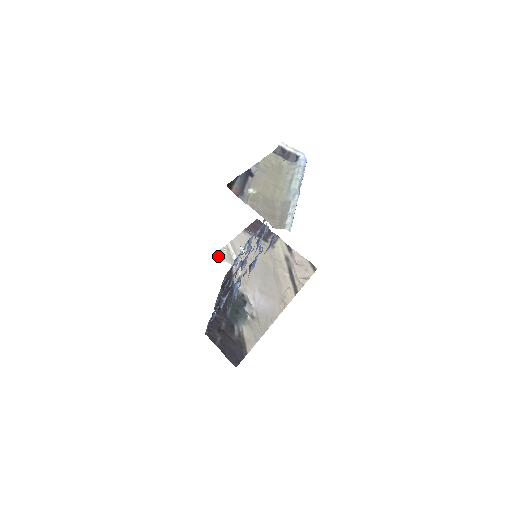
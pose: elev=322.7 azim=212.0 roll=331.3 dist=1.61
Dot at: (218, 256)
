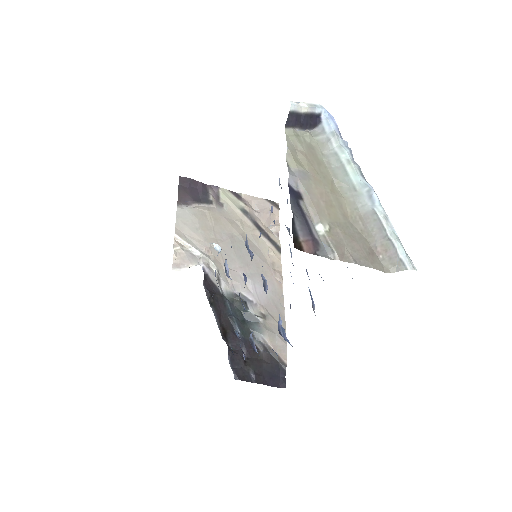
Dot at: (177, 264)
